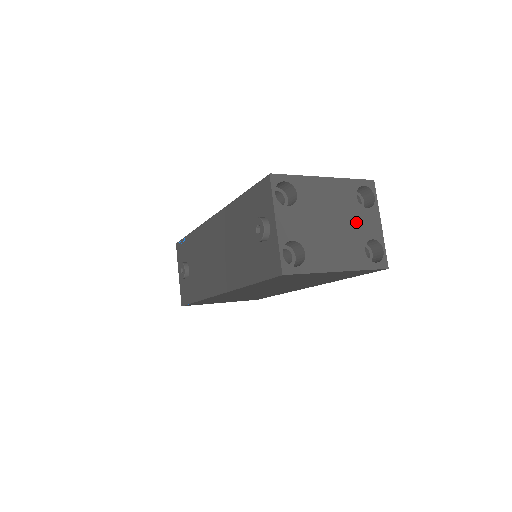
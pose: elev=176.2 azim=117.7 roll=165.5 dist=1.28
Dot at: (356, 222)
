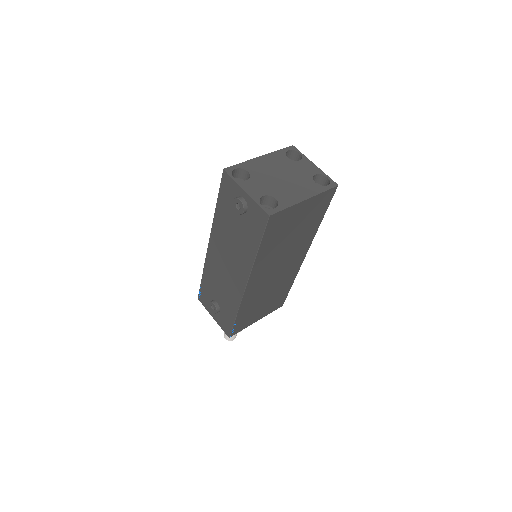
Dot at: (297, 170)
